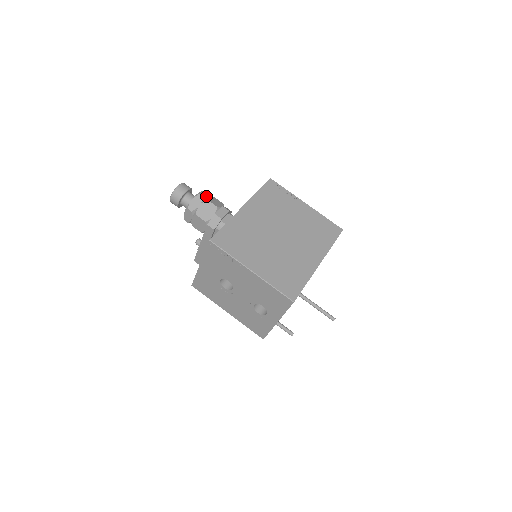
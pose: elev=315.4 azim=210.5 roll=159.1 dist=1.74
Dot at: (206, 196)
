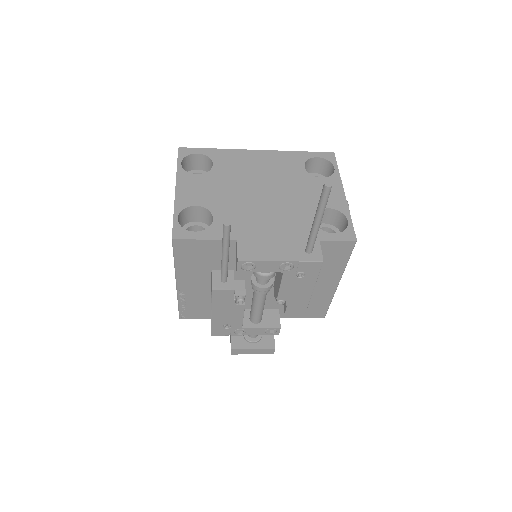
Dot at: occluded
